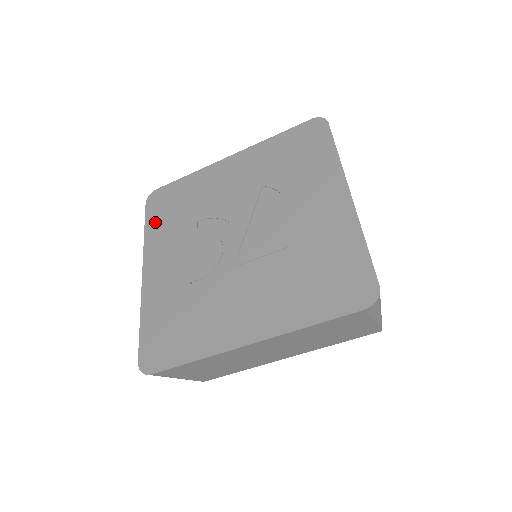
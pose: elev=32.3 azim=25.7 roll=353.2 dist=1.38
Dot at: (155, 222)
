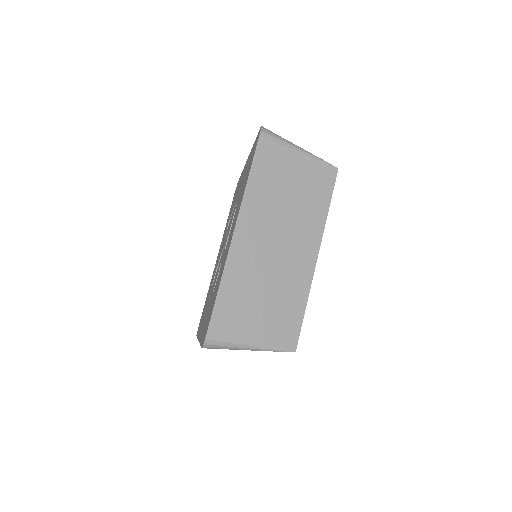
Dot at: occluded
